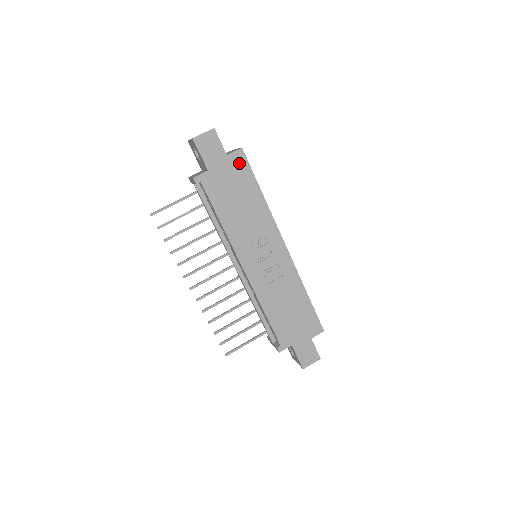
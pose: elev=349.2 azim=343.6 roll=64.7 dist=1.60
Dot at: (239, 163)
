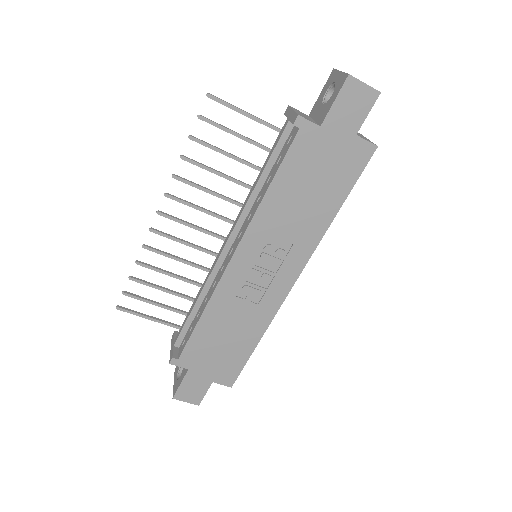
Dot at: (356, 157)
